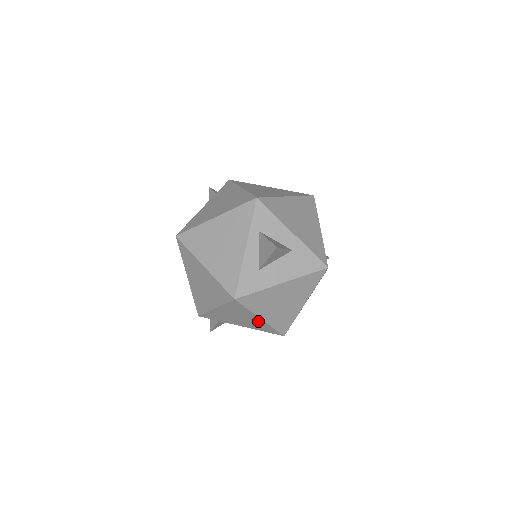
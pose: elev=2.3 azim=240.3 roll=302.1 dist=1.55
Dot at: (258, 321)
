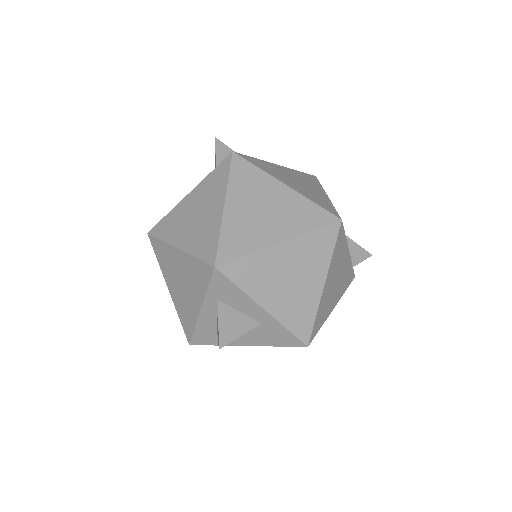
Dot at: occluded
